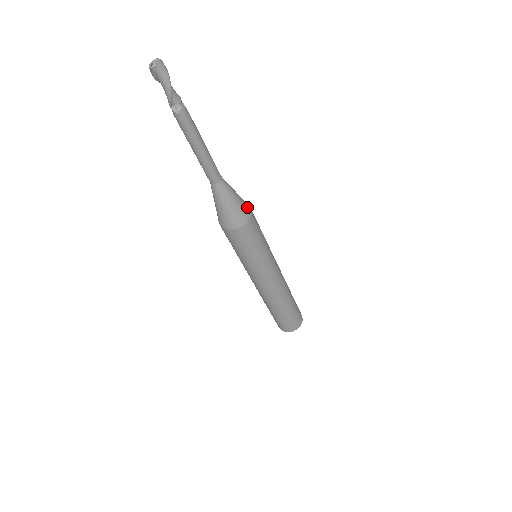
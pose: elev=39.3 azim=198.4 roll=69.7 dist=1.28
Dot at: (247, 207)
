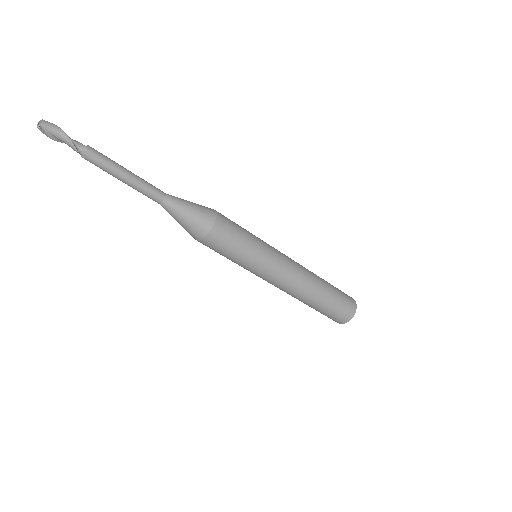
Dot at: (207, 207)
